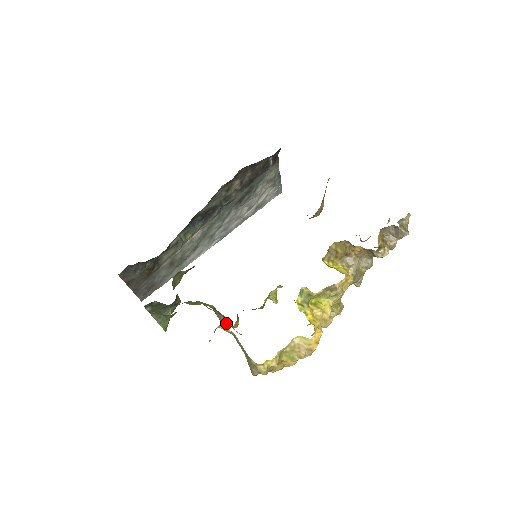
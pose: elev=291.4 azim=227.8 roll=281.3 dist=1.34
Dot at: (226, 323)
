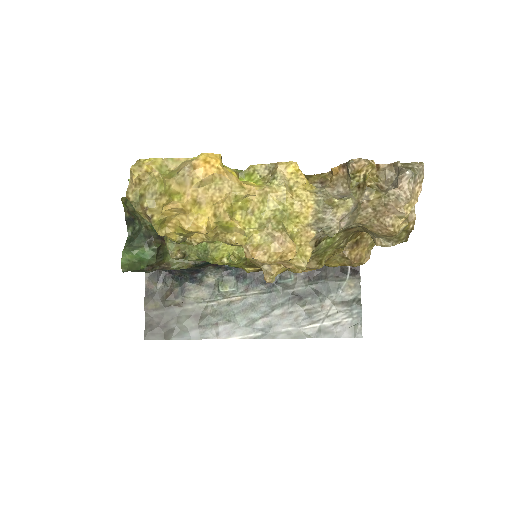
Dot at: occluded
